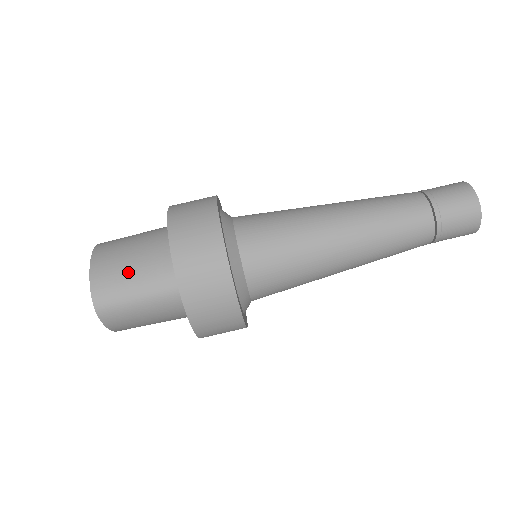
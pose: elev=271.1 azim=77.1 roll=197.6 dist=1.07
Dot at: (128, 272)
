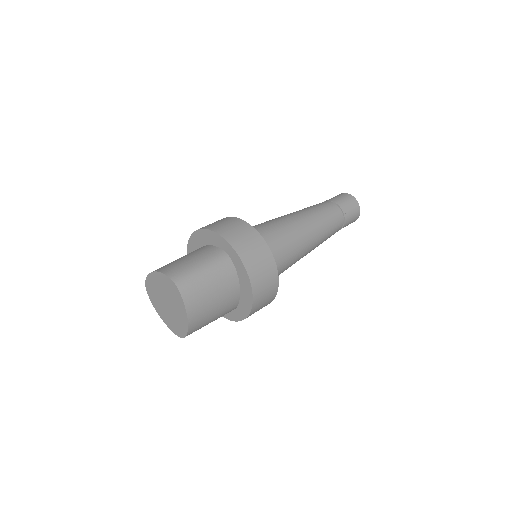
Dot at: (186, 260)
